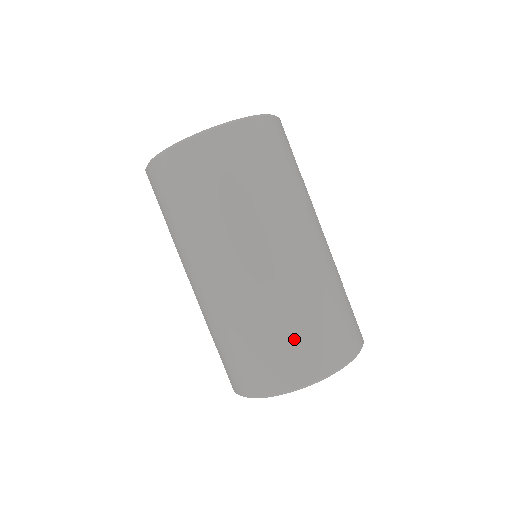
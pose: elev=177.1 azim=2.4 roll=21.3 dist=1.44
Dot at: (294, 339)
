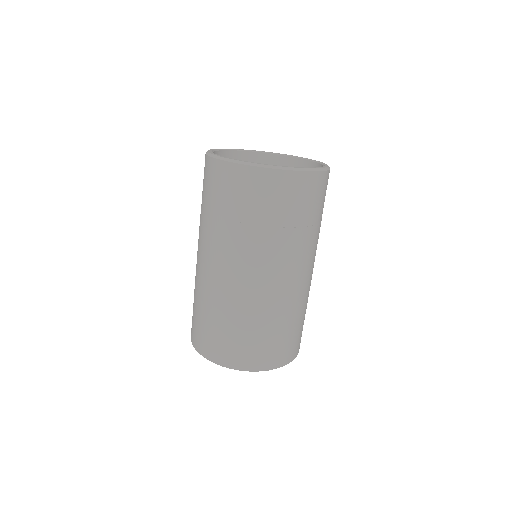
Dot at: (298, 330)
